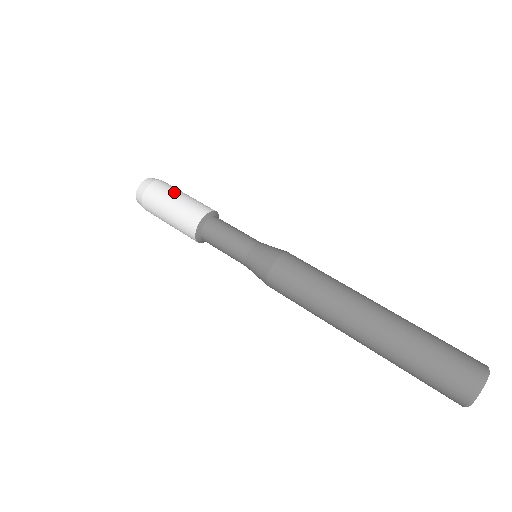
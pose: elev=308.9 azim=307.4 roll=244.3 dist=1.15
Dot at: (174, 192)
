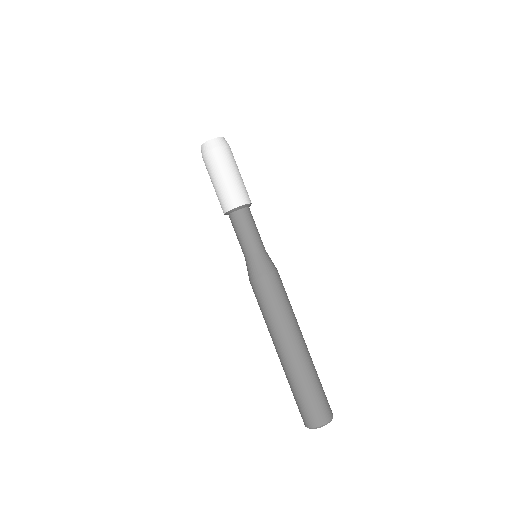
Dot at: (216, 173)
